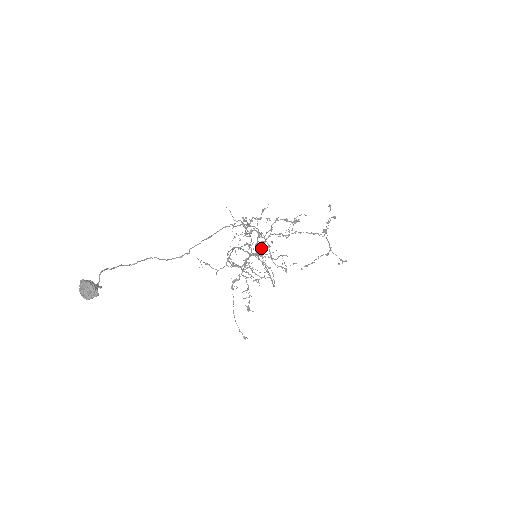
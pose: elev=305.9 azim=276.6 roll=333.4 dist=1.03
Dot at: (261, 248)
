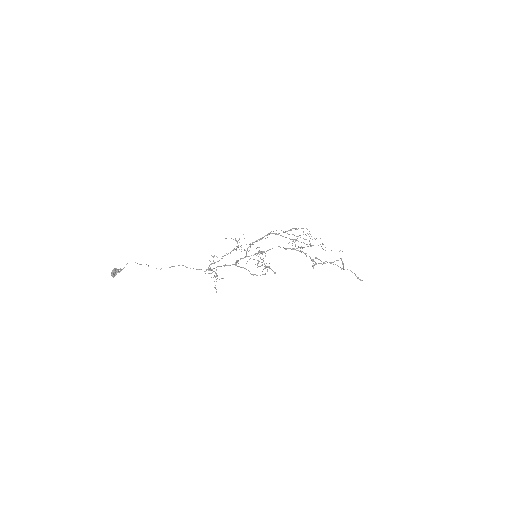
Dot at: occluded
